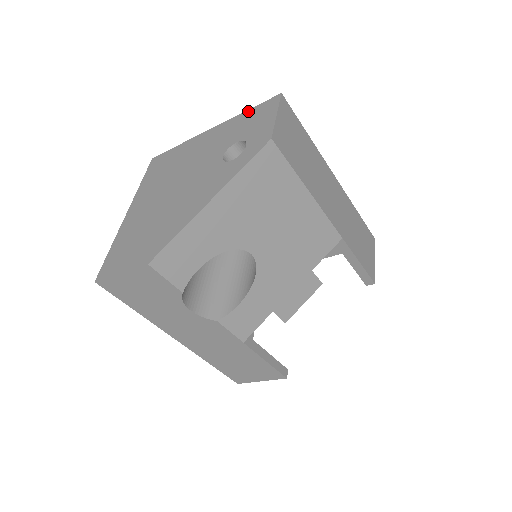
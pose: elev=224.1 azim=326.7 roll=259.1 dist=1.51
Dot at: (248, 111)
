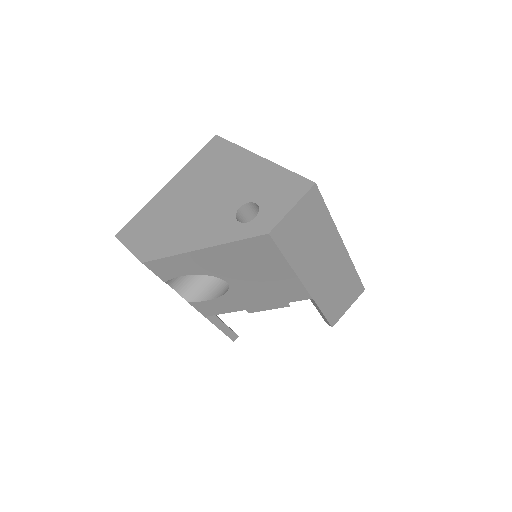
Dot at: (288, 172)
